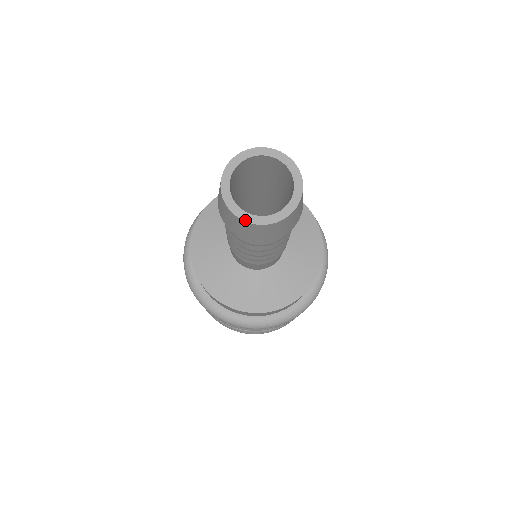
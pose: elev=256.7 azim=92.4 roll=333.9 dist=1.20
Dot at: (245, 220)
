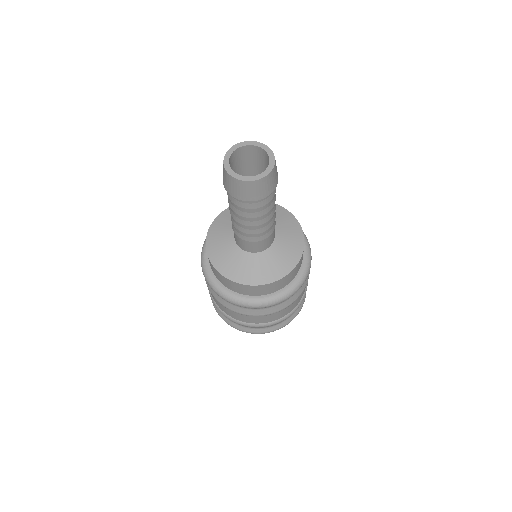
Dot at: (234, 177)
